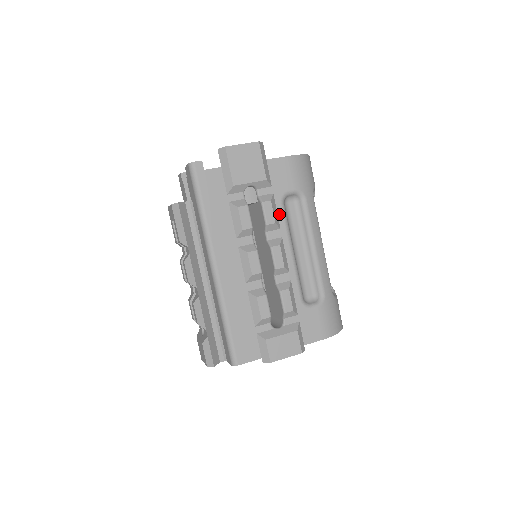
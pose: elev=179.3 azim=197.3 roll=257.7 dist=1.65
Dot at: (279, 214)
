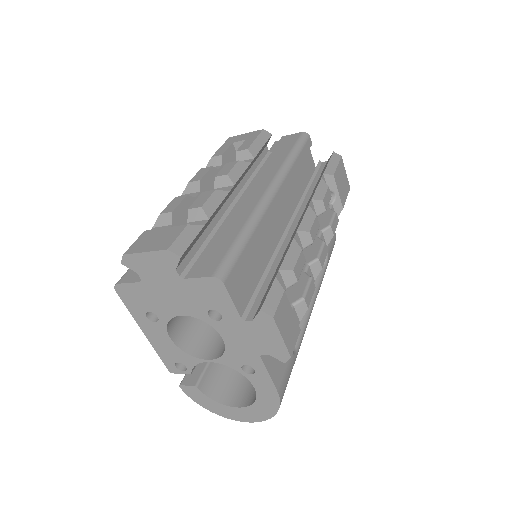
Dot at: occluded
